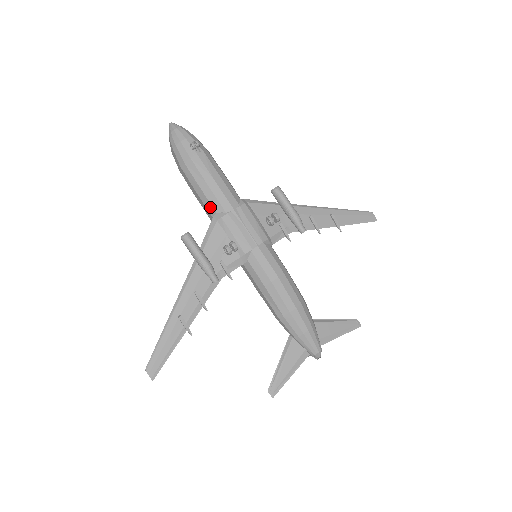
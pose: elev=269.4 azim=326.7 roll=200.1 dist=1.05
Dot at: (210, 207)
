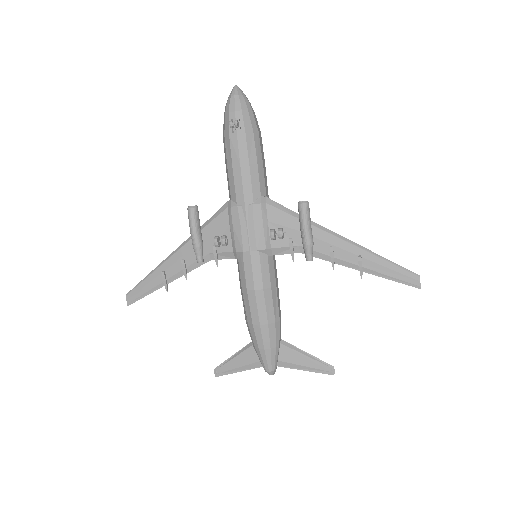
Dot at: (229, 190)
